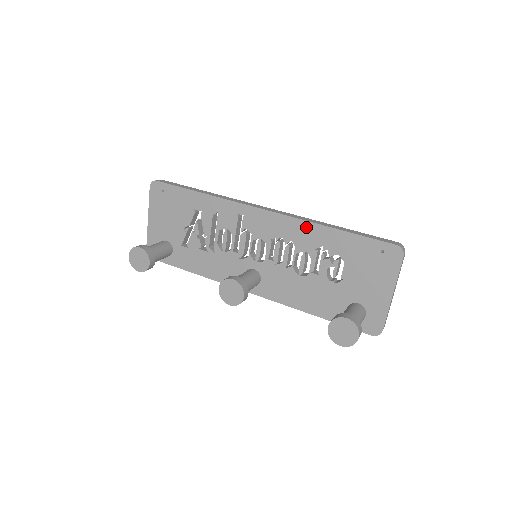
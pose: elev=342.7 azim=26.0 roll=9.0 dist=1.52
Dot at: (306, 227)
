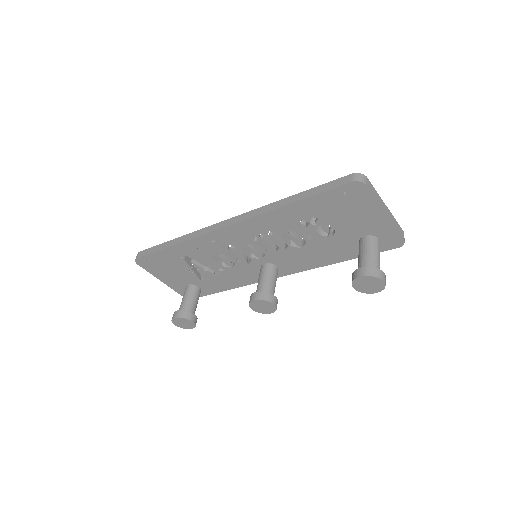
Dot at: (269, 217)
